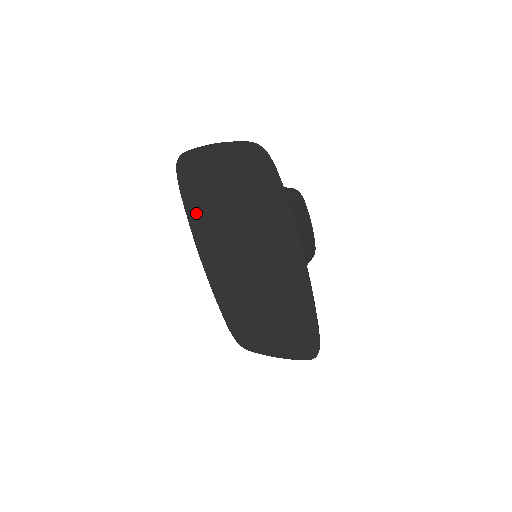
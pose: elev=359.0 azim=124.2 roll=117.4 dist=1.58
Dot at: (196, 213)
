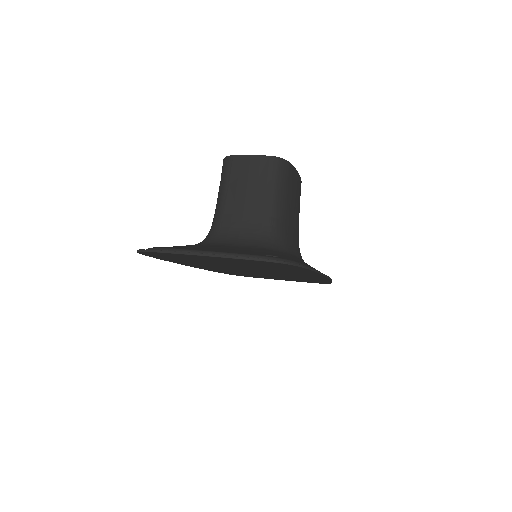
Dot at: occluded
